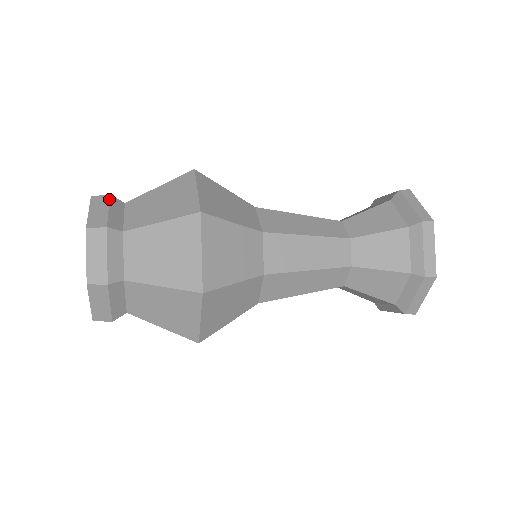
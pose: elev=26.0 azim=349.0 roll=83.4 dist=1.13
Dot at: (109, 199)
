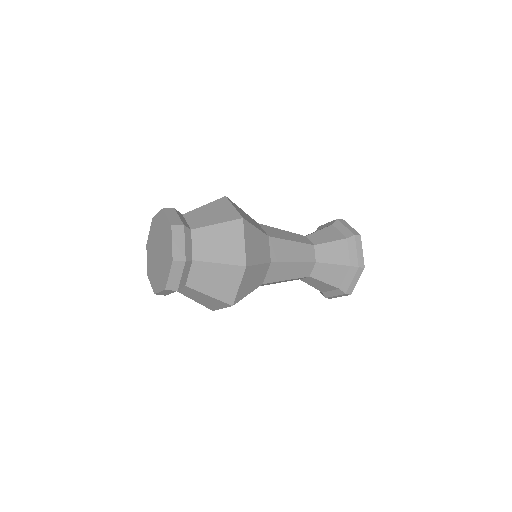
Dot at: (175, 211)
